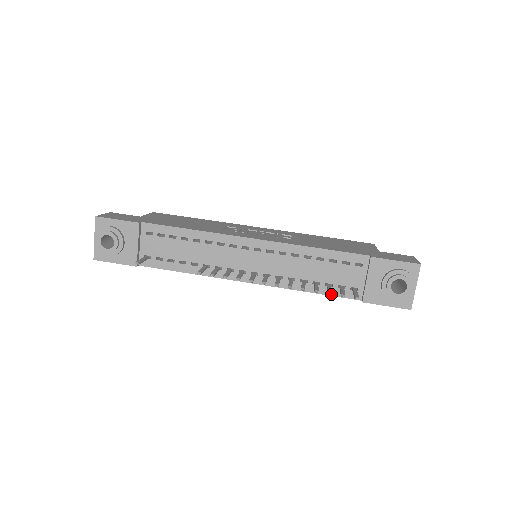
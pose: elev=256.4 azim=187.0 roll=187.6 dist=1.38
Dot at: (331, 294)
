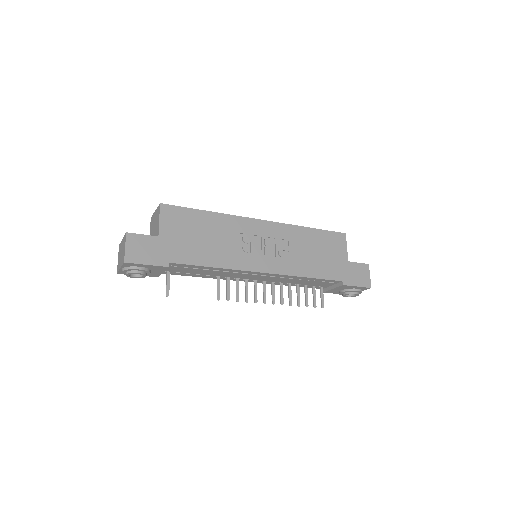
Dot at: occluded
